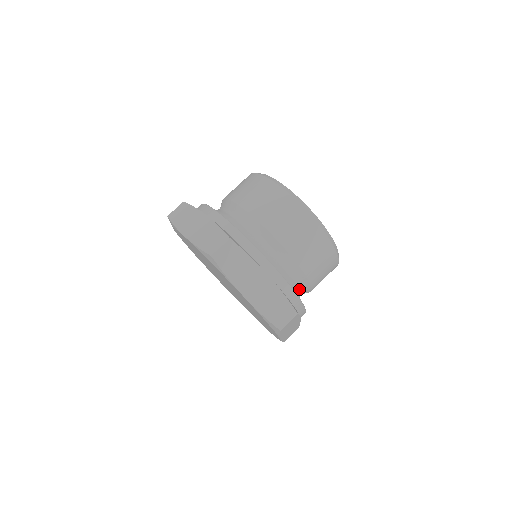
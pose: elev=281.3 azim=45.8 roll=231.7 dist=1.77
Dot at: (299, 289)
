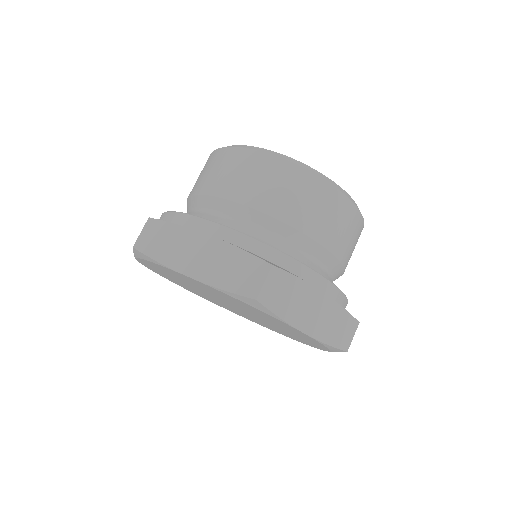
Dot at: occluded
